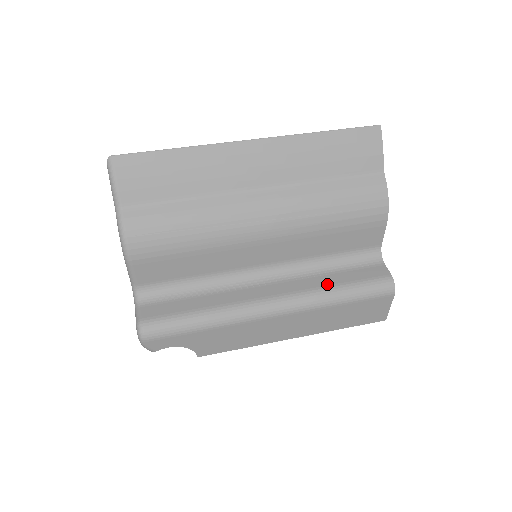
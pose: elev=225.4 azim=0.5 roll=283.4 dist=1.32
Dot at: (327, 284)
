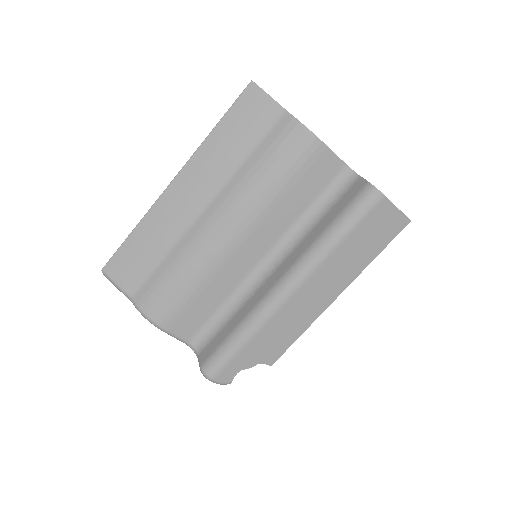
Dot at: (317, 235)
